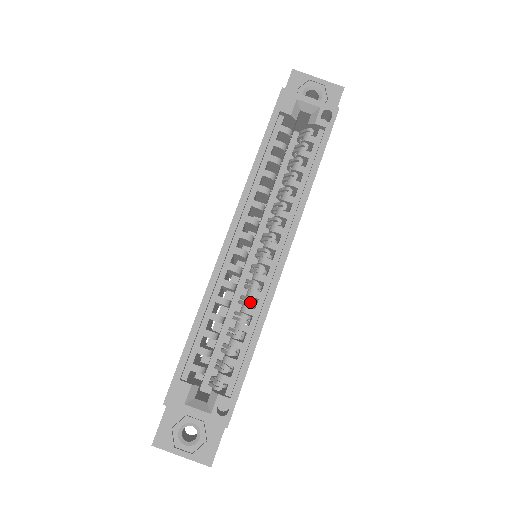
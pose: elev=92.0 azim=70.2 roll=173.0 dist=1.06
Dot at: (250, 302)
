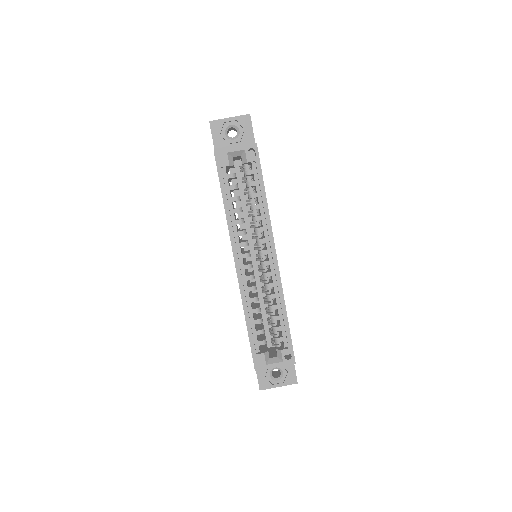
Dot at: (270, 291)
